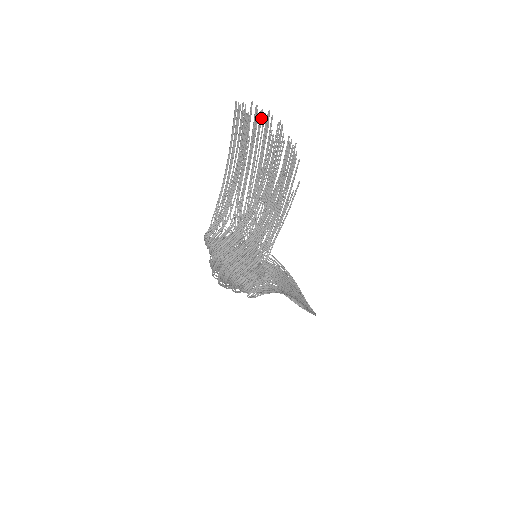
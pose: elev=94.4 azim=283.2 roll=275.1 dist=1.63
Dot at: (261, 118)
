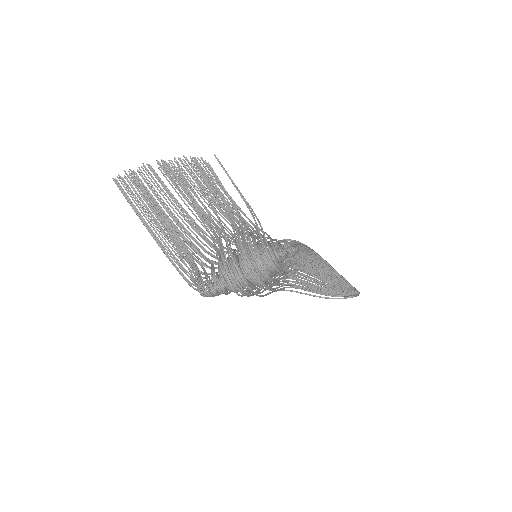
Dot at: (142, 173)
